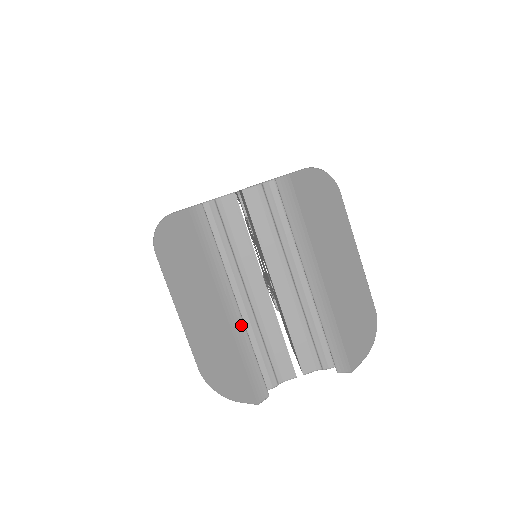
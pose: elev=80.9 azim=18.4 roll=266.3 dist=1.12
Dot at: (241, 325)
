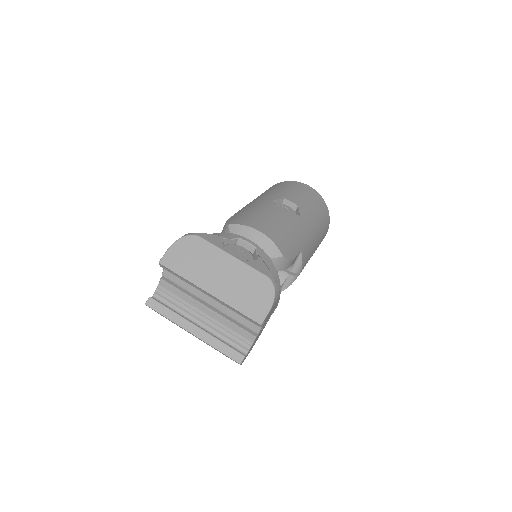
Dot at: (205, 334)
